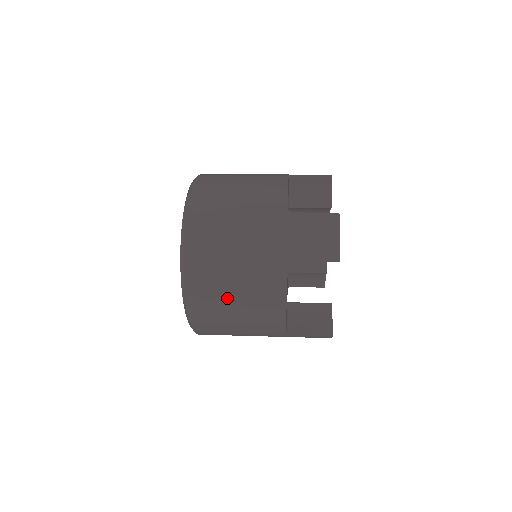
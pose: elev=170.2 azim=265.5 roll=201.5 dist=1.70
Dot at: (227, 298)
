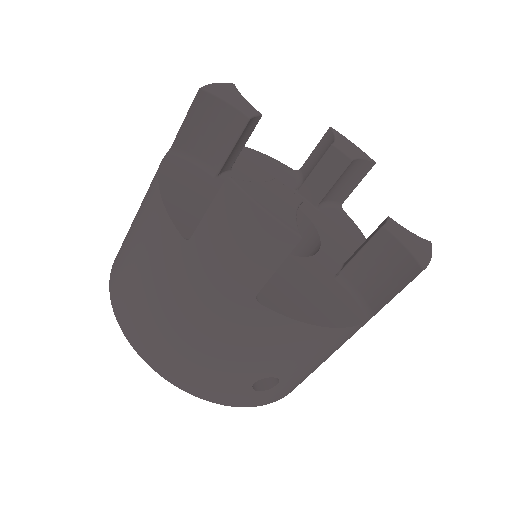
Dot at: (128, 241)
